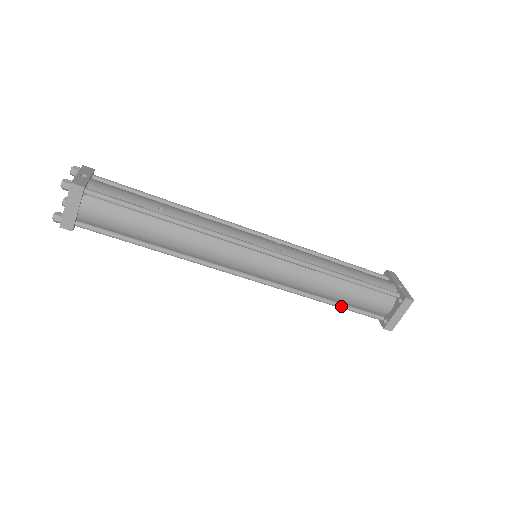
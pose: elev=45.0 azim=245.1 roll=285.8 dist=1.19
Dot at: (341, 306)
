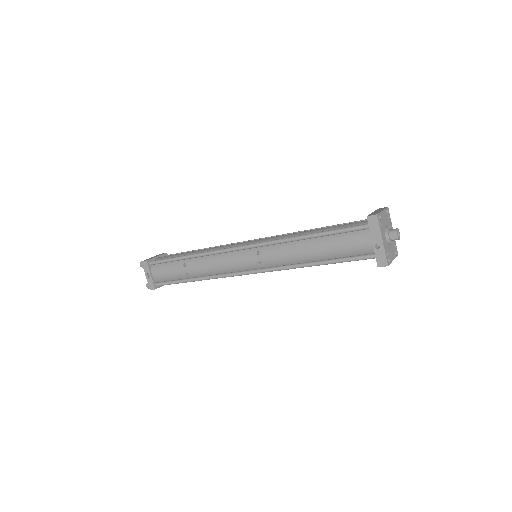
Dot at: occluded
